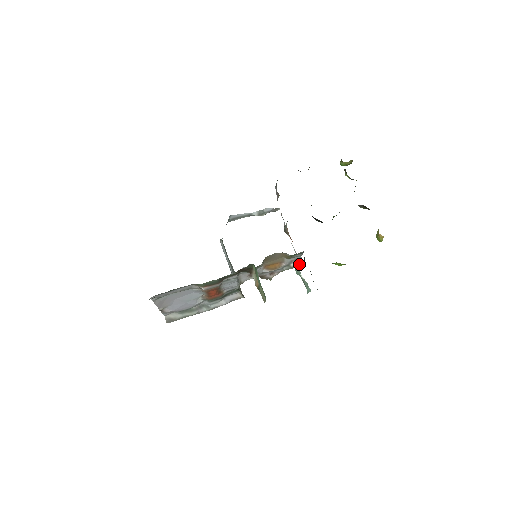
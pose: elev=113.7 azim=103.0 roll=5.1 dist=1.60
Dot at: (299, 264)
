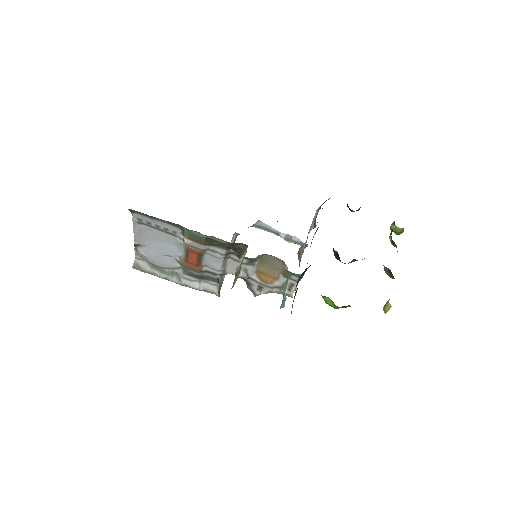
Dot at: (291, 294)
